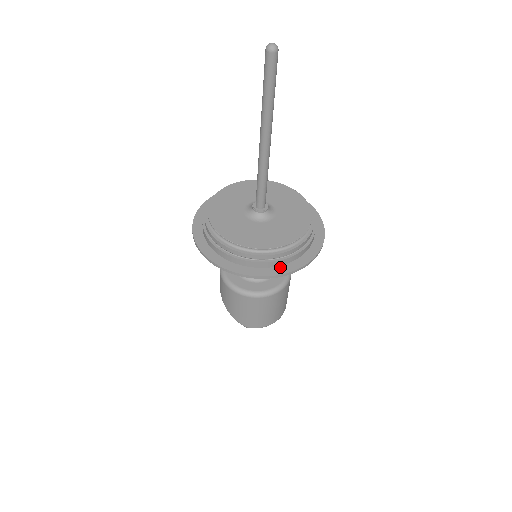
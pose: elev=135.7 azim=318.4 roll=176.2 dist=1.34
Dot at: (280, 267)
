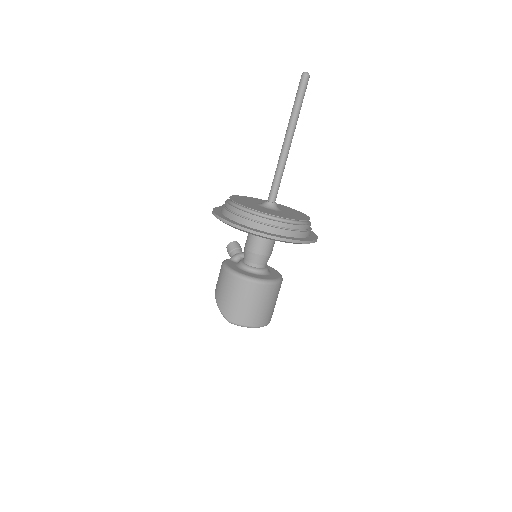
Dot at: (274, 234)
